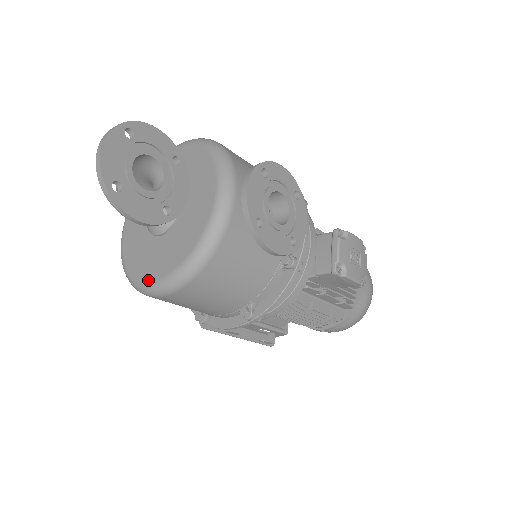
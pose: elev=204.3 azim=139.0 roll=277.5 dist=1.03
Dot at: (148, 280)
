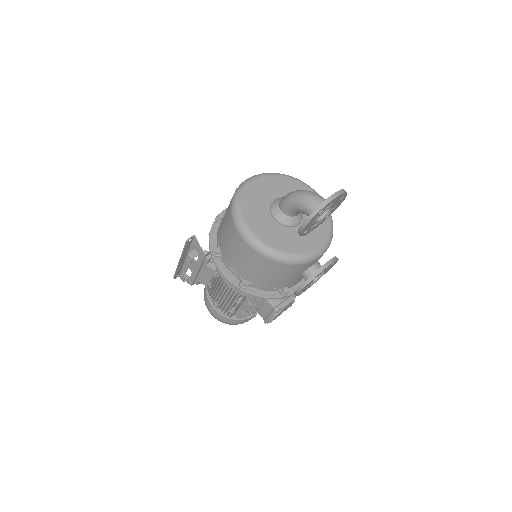
Dot at: (251, 229)
